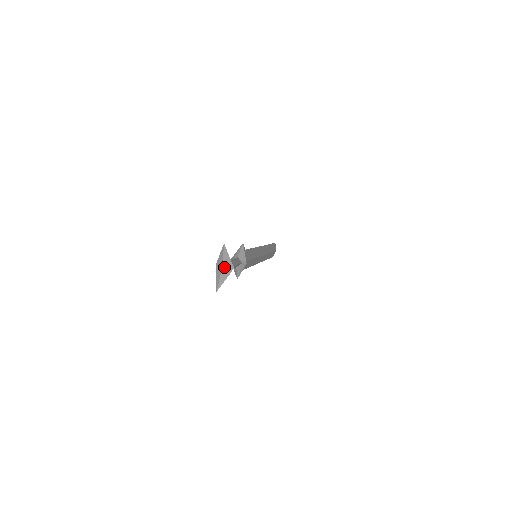
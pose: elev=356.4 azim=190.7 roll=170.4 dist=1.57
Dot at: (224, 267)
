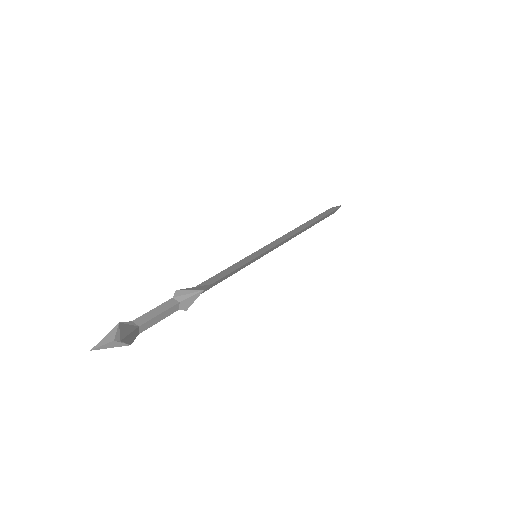
Dot at: (117, 341)
